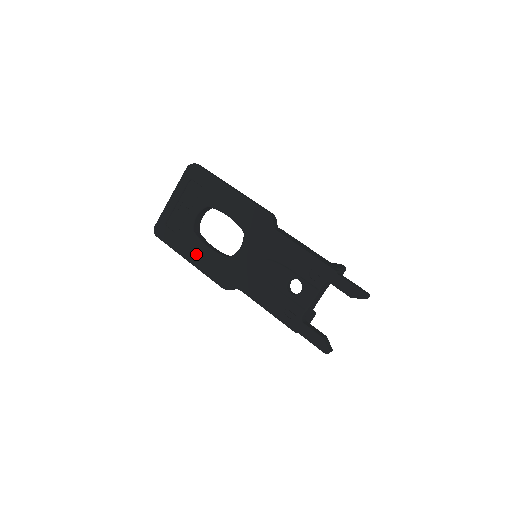
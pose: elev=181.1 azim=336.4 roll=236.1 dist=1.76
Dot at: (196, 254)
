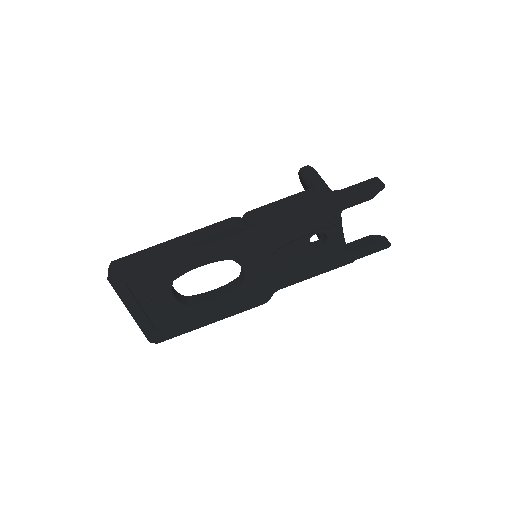
Dot at: (212, 314)
